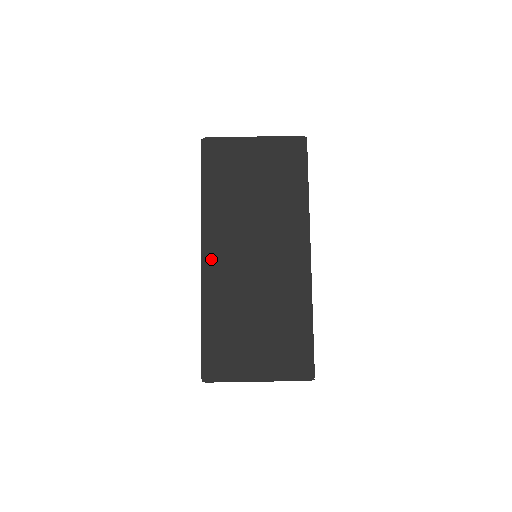
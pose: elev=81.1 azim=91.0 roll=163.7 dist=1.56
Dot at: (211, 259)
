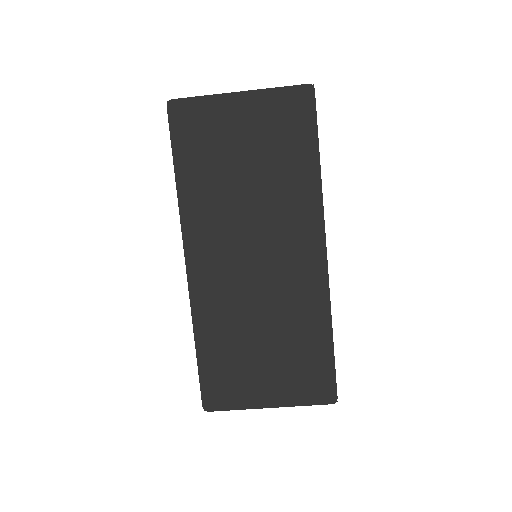
Dot at: (198, 267)
